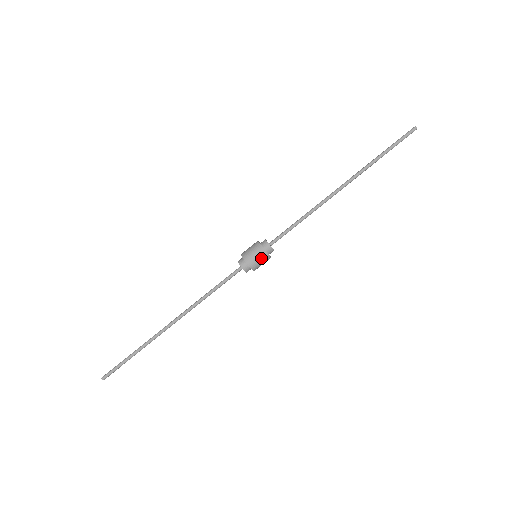
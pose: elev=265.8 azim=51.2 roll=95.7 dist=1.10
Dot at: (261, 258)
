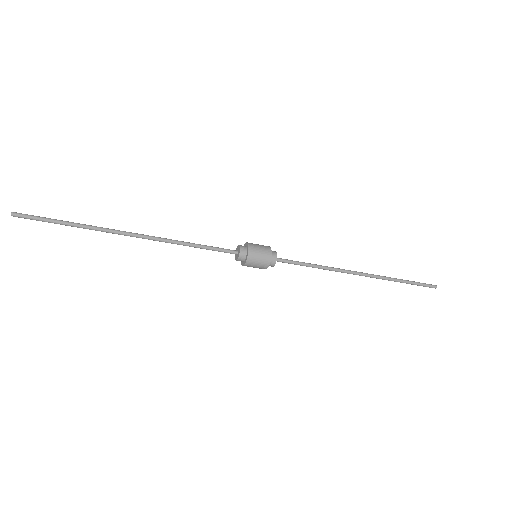
Dot at: (261, 262)
